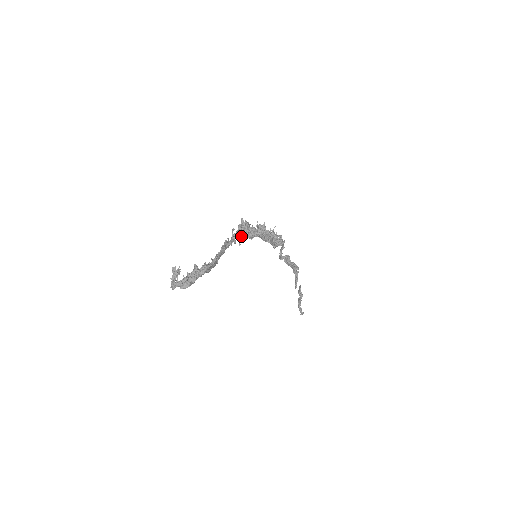
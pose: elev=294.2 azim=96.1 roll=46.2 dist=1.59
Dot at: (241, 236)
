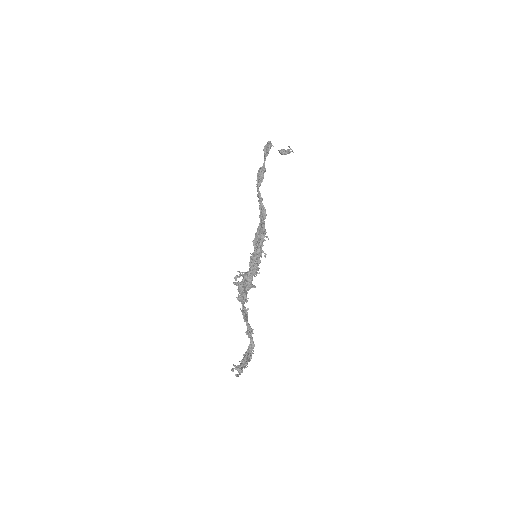
Dot at: (246, 292)
